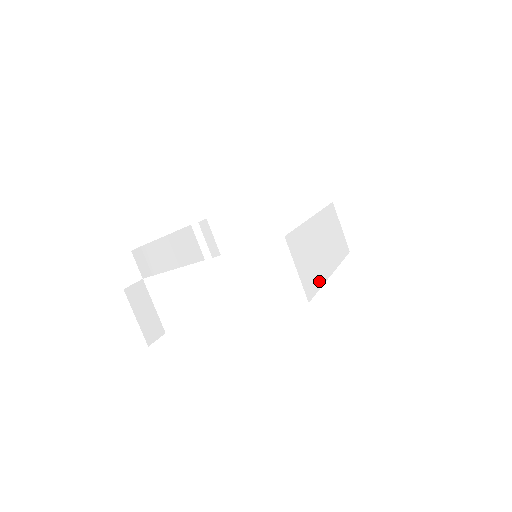
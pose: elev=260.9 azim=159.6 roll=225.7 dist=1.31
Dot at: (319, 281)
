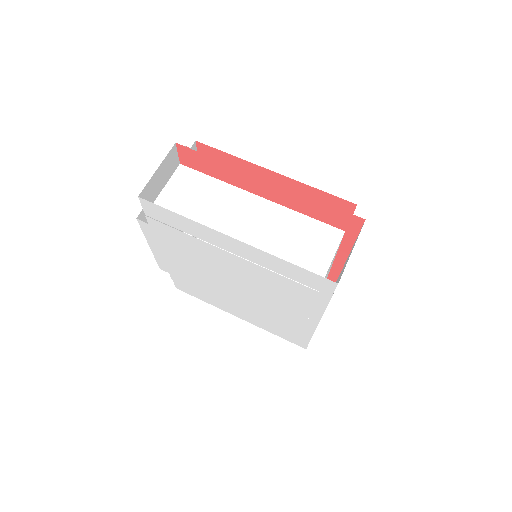
Dot at: occluded
